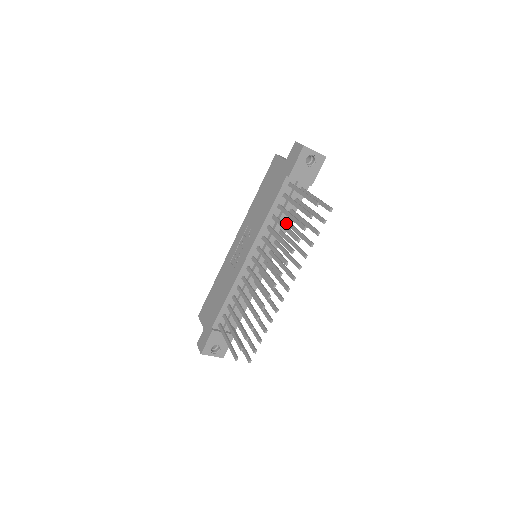
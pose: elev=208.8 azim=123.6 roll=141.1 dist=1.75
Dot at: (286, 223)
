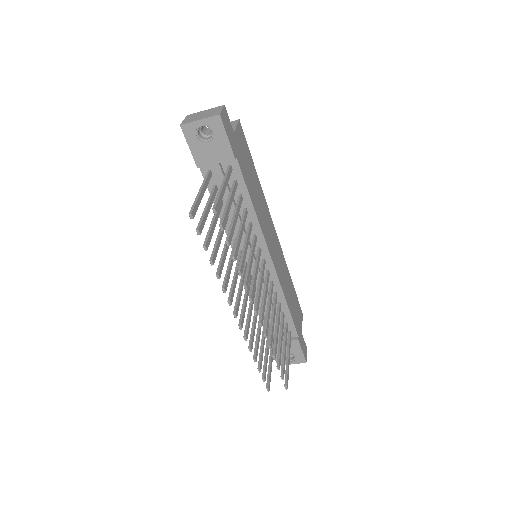
Dot at: occluded
